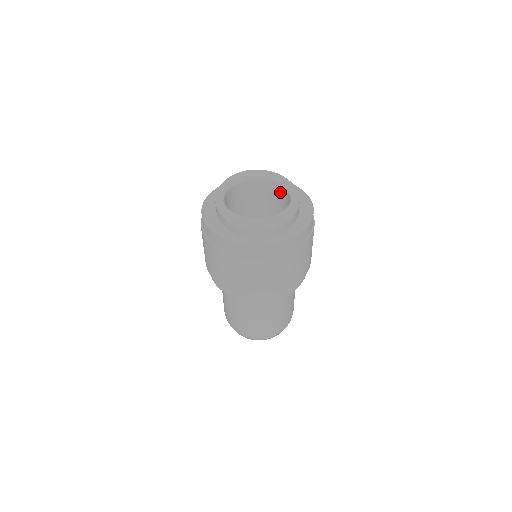
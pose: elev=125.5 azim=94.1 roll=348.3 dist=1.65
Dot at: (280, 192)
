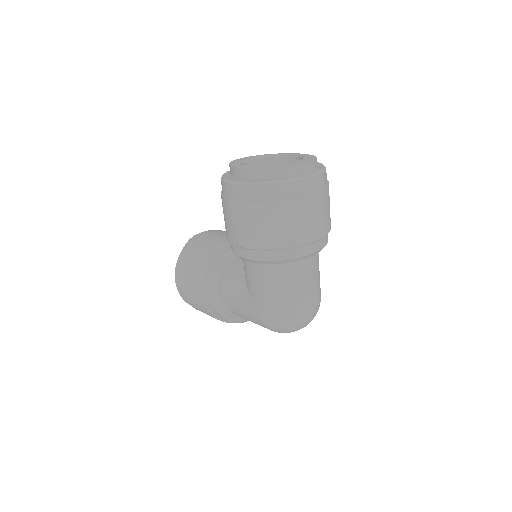
Dot at: (275, 164)
